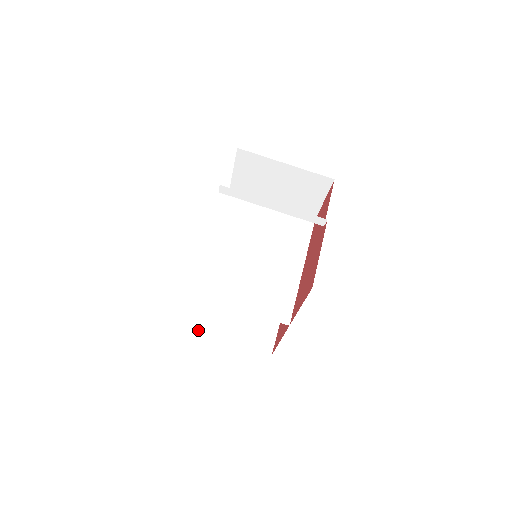
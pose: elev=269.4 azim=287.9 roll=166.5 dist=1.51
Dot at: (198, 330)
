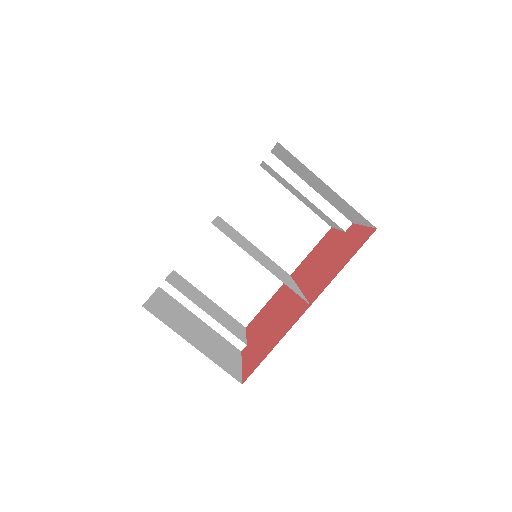
Dot at: (157, 317)
